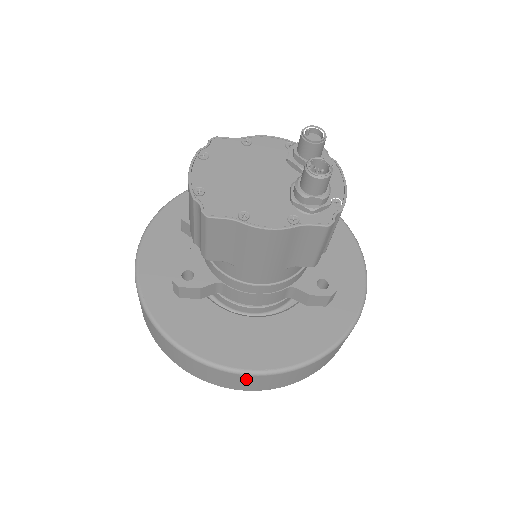
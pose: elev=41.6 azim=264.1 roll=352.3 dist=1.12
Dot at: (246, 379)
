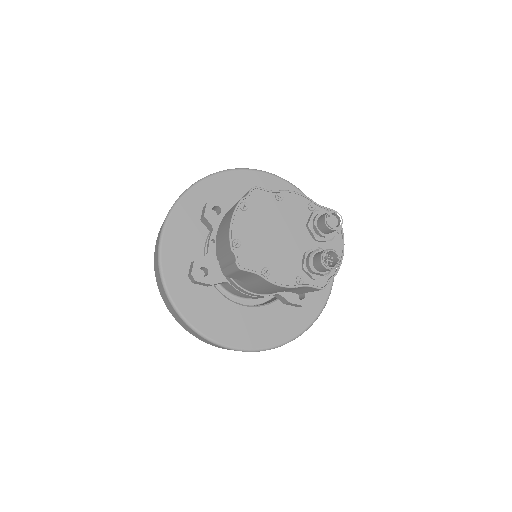
Dot at: (229, 349)
